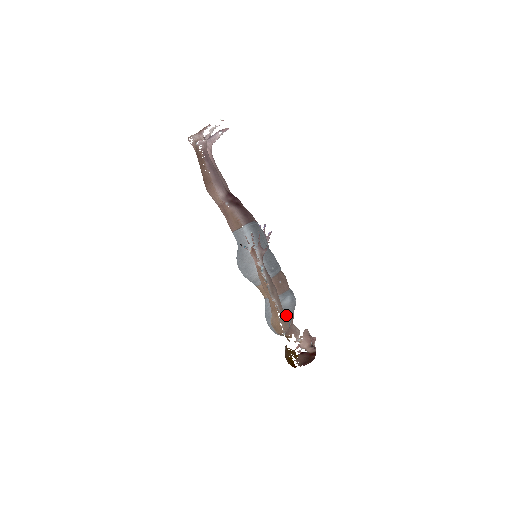
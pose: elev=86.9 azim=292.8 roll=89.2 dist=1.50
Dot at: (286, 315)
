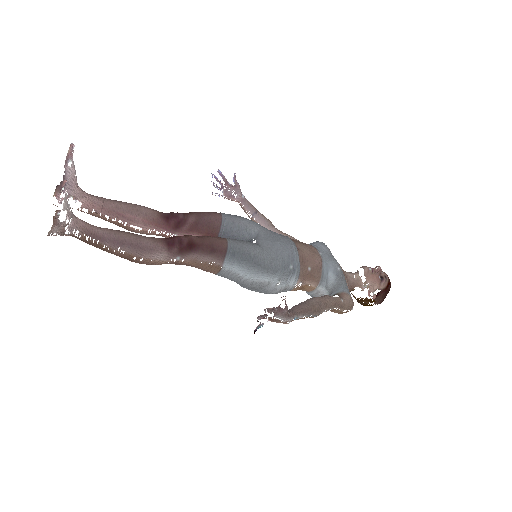
Dot at: (341, 293)
